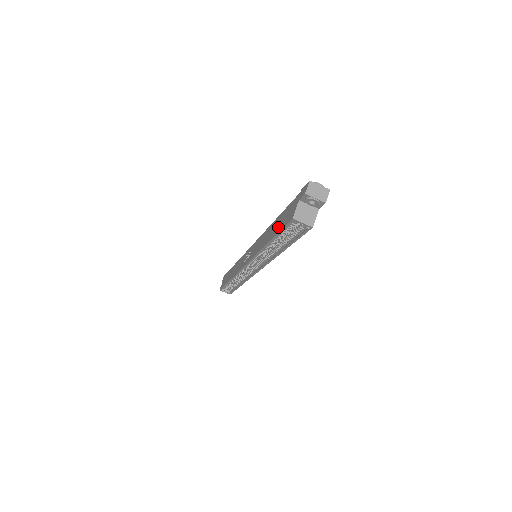
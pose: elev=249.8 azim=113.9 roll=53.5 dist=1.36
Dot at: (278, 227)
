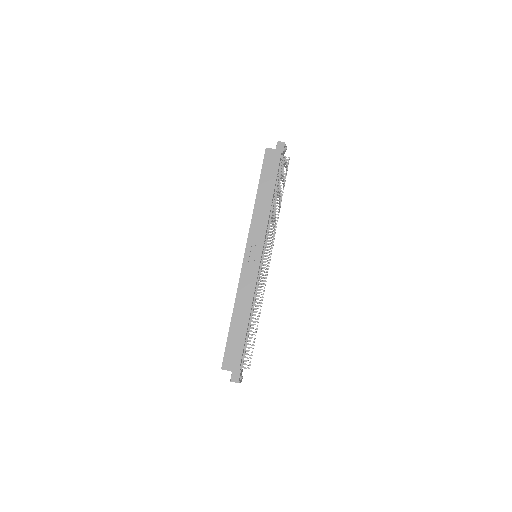
Dot at: (233, 338)
